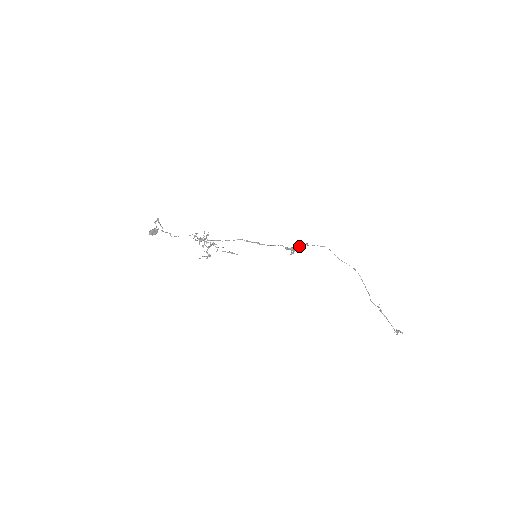
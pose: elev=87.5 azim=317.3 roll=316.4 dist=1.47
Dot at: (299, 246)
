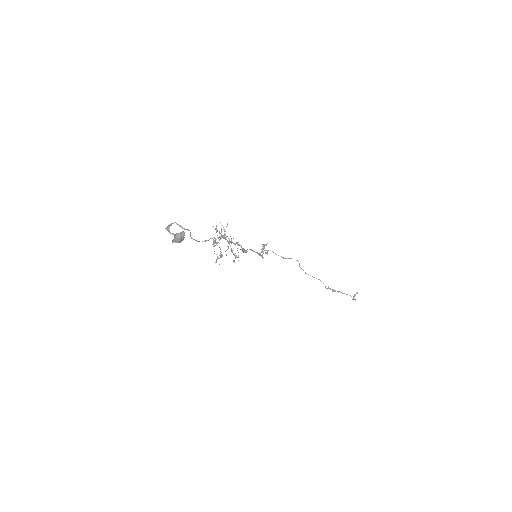
Dot at: occluded
